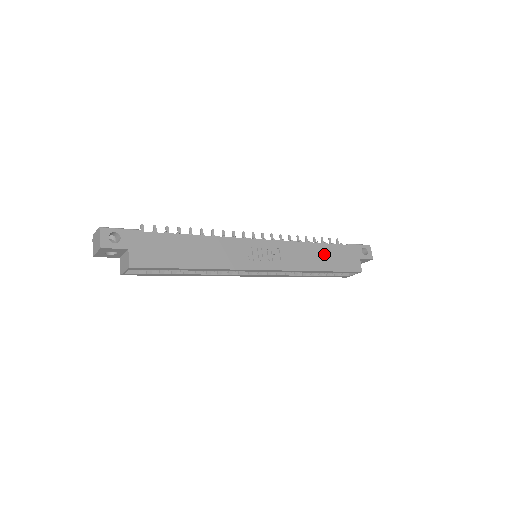
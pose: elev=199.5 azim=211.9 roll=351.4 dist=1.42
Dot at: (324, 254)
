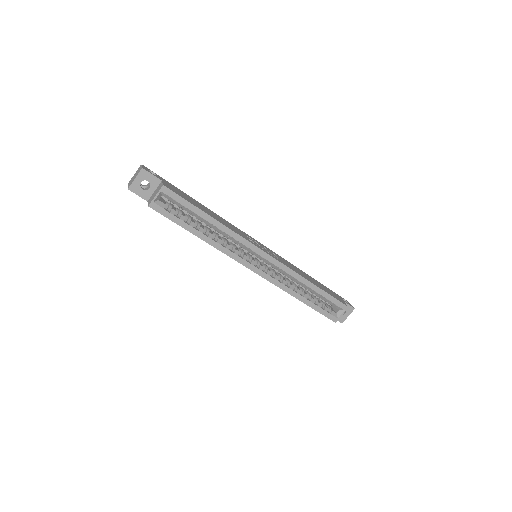
Dot at: (312, 280)
